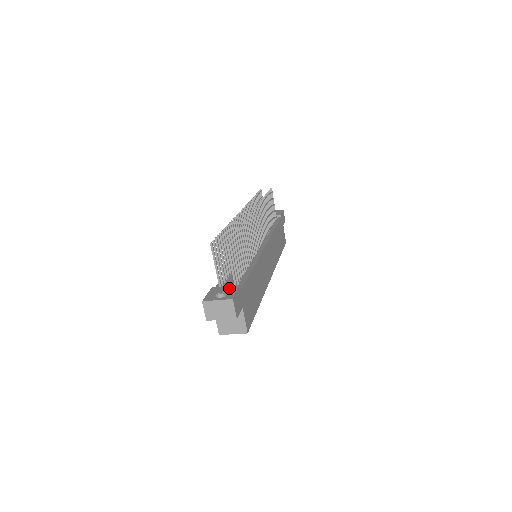
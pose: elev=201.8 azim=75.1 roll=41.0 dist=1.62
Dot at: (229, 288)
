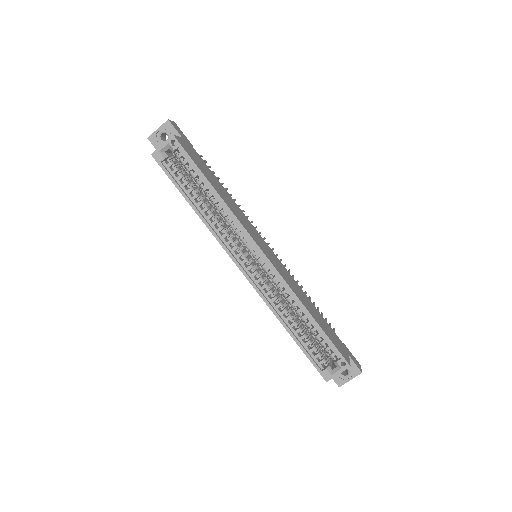
Dot at: occluded
